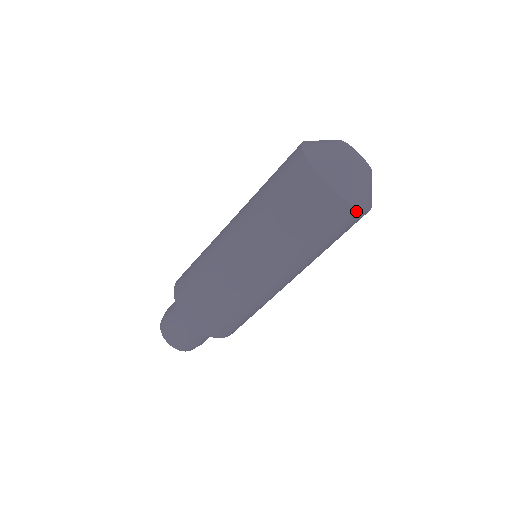
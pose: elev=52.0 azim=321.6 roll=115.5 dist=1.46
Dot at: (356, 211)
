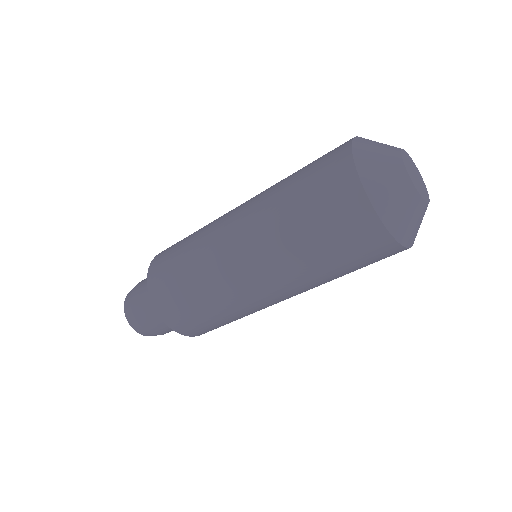
Dot at: (392, 242)
